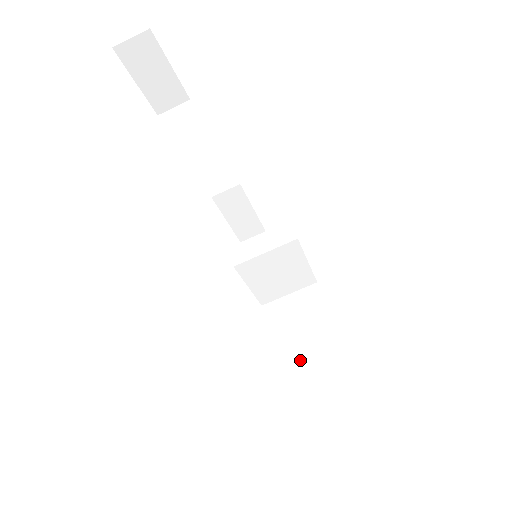
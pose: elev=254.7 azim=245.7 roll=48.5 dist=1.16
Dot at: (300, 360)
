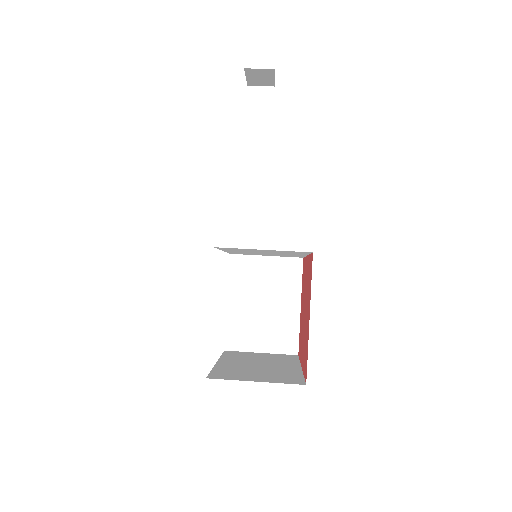
Dot at: (239, 370)
